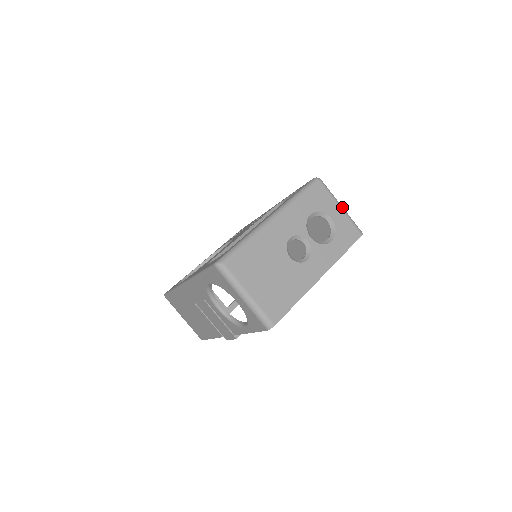
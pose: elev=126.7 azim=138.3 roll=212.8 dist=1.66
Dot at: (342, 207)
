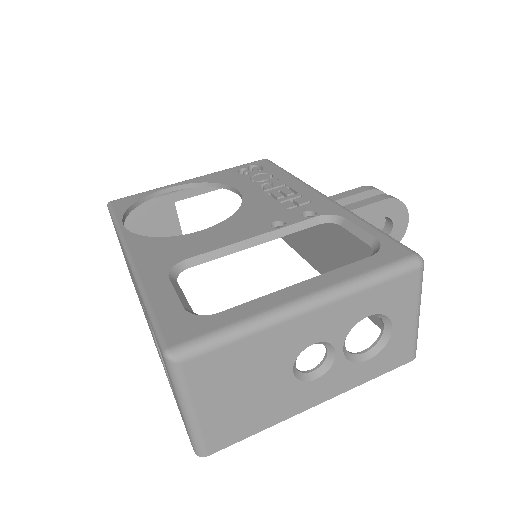
Dot at: (419, 315)
